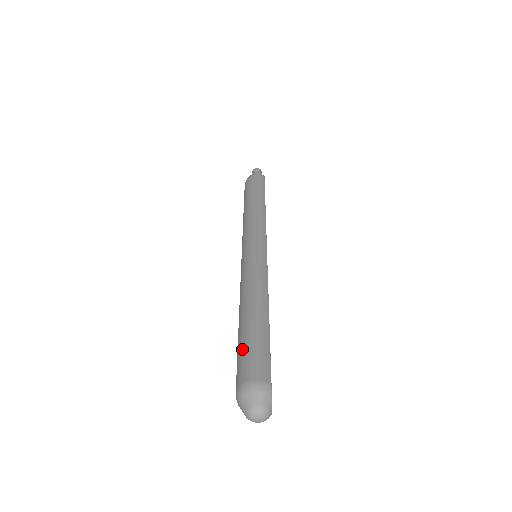
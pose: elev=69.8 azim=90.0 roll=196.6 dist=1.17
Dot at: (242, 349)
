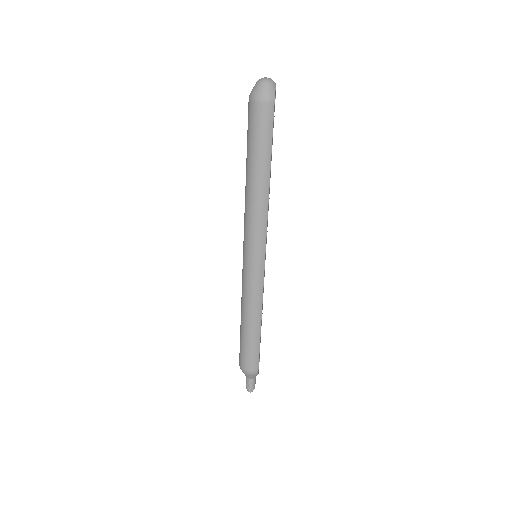
Dot at: occluded
